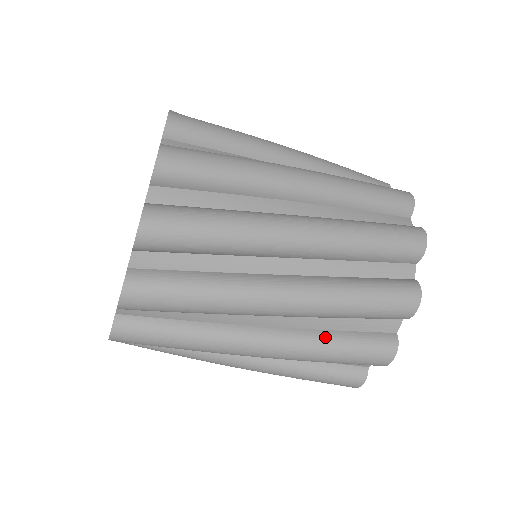
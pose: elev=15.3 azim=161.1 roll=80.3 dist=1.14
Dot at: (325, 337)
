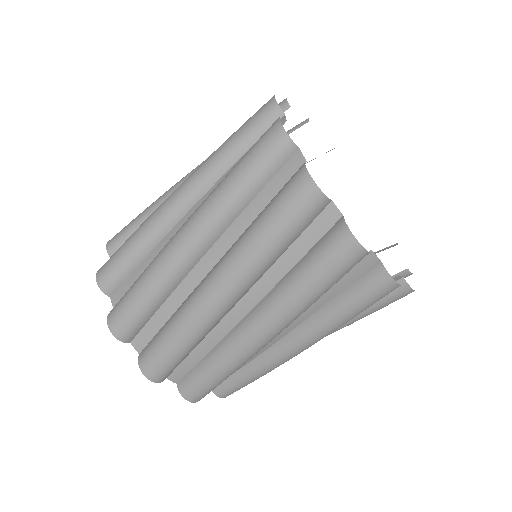
Dot at: occluded
